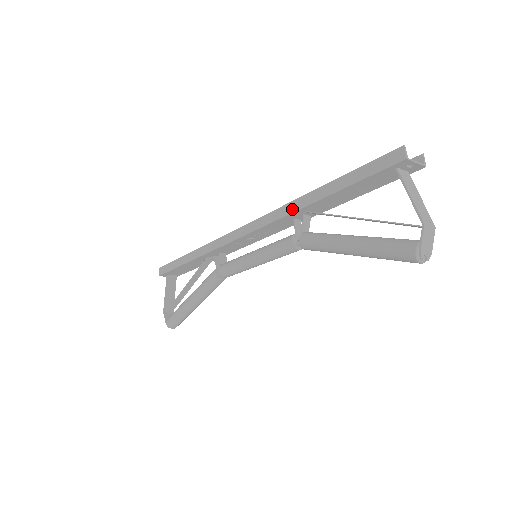
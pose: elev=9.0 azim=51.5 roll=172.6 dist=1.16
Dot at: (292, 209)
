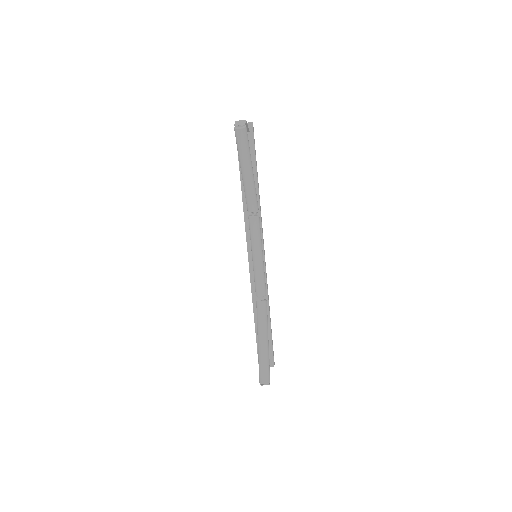
Dot at: (243, 205)
